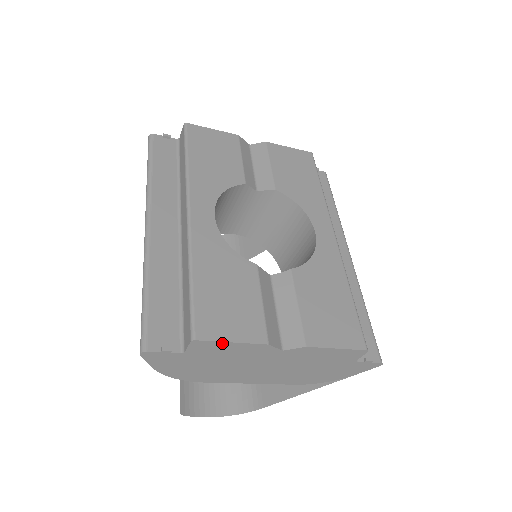
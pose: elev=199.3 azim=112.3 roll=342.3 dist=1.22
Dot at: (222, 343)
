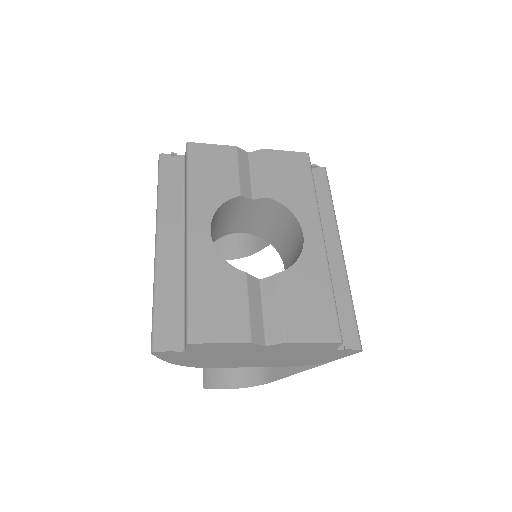
Dot at: (212, 344)
